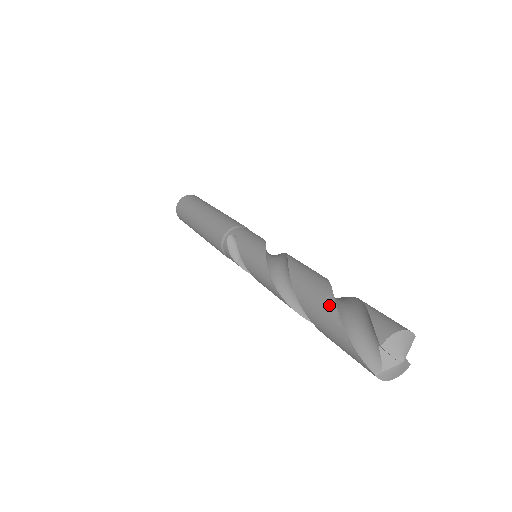
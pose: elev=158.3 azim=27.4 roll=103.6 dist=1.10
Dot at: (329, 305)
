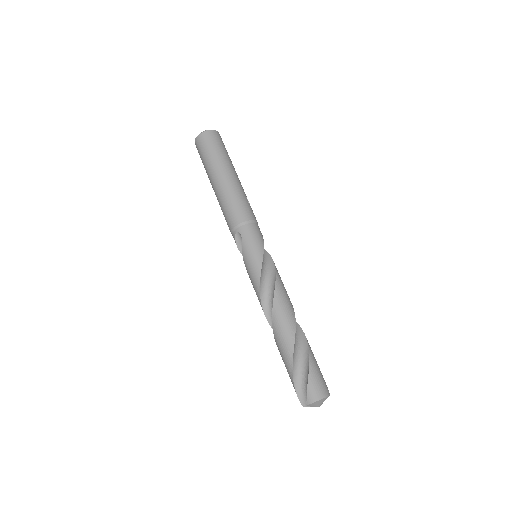
Dot at: (289, 358)
